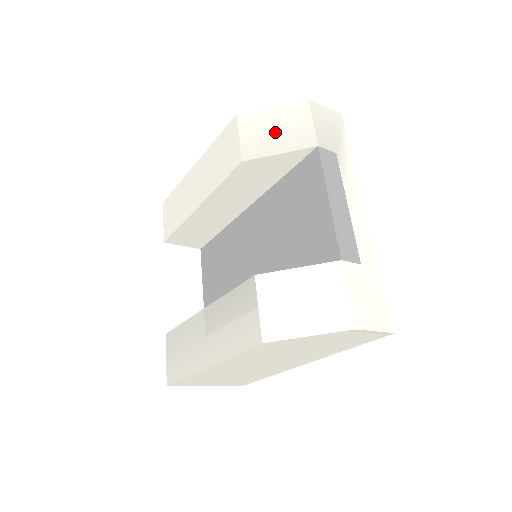
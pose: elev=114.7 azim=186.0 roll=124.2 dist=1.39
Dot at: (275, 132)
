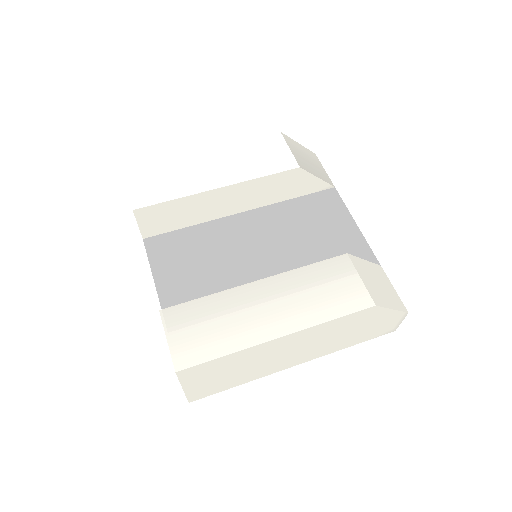
Dot at: (309, 161)
